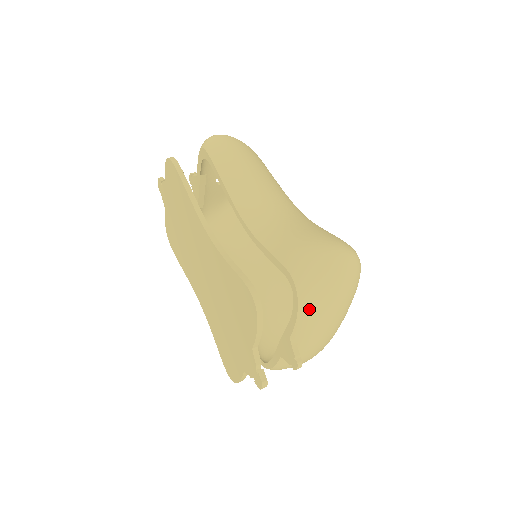
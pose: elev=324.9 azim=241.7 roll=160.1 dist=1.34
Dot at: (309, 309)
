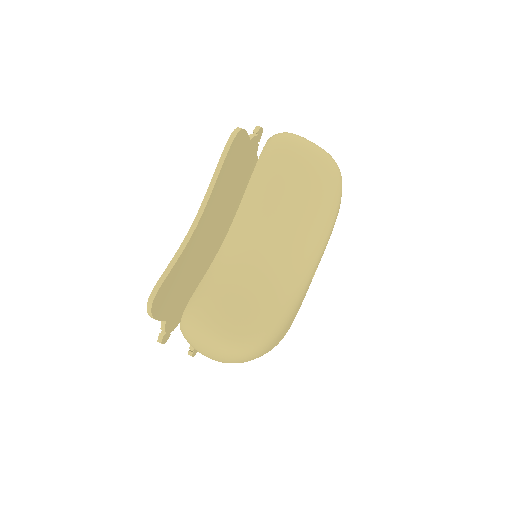
Dot at: (187, 340)
